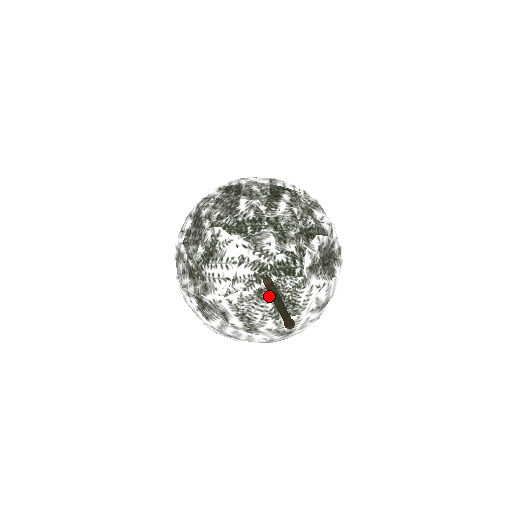
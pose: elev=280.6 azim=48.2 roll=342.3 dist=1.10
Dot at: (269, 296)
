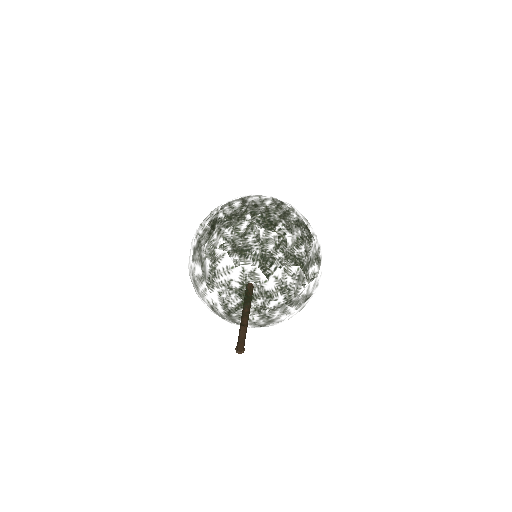
Dot at: (238, 270)
